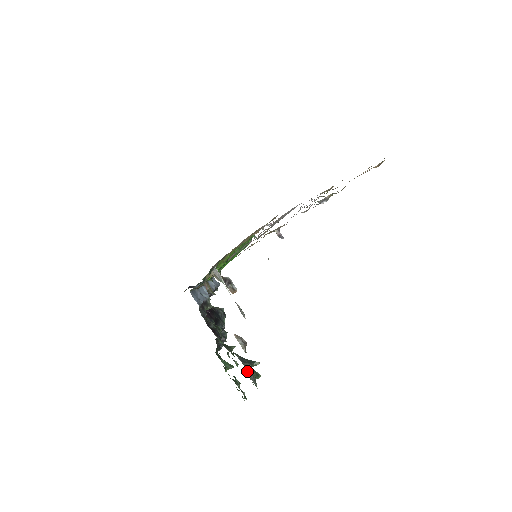
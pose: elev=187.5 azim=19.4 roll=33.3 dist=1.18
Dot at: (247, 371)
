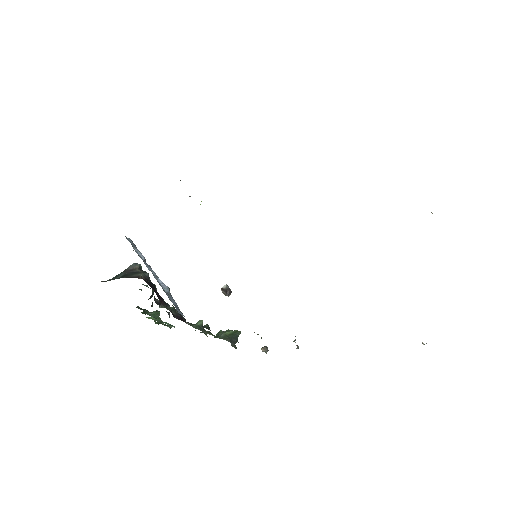
Dot at: (231, 344)
